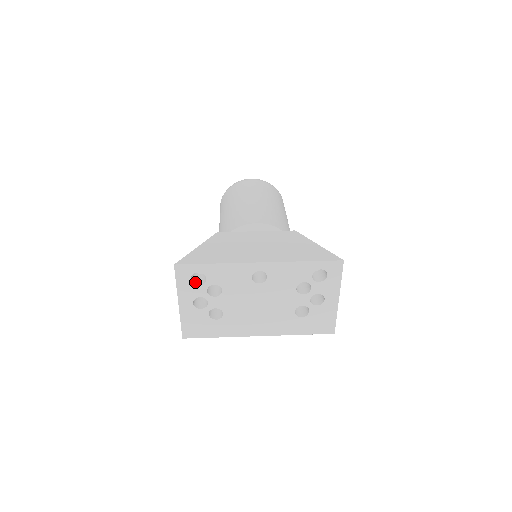
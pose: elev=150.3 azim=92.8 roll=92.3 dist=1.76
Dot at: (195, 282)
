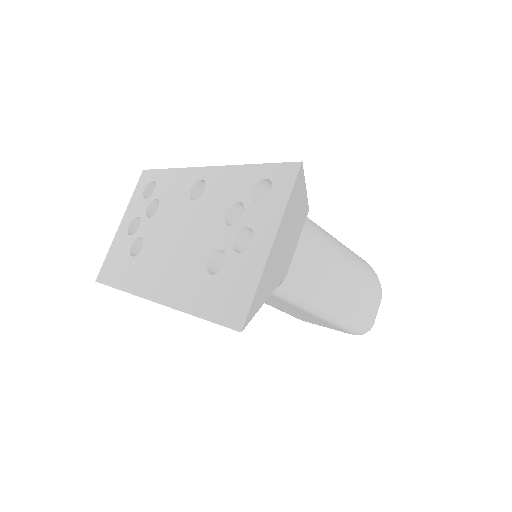
Dot at: occluded
